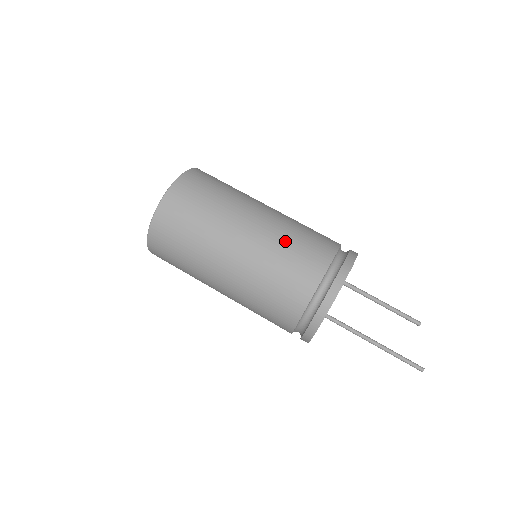
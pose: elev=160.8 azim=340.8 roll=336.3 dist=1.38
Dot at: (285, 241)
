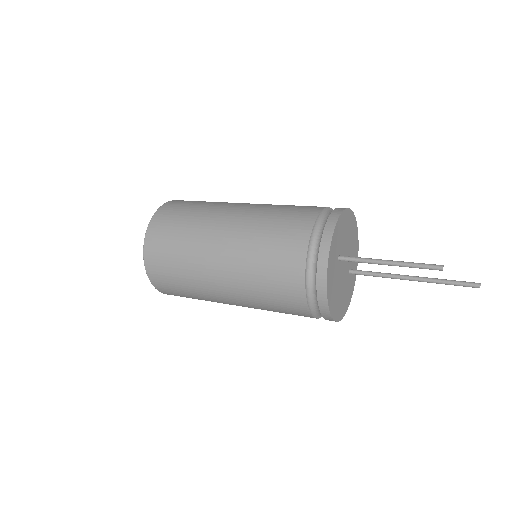
Dot at: (254, 276)
